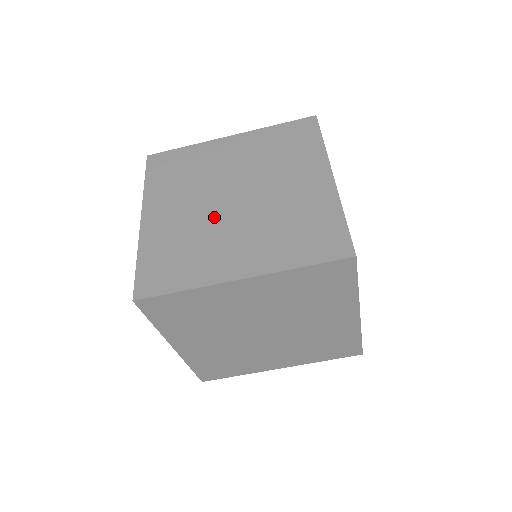
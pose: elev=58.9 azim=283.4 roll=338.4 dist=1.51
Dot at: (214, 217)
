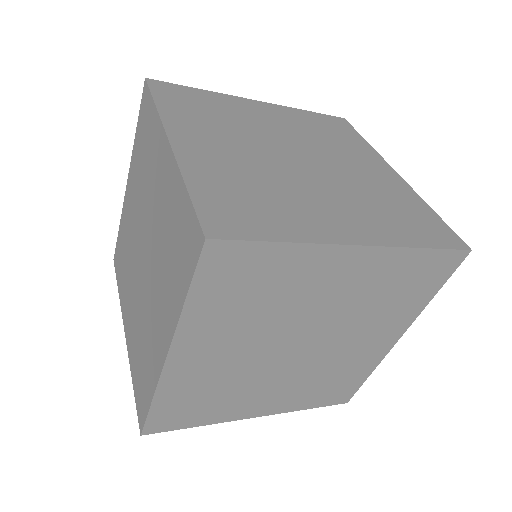
Dot at: (264, 366)
